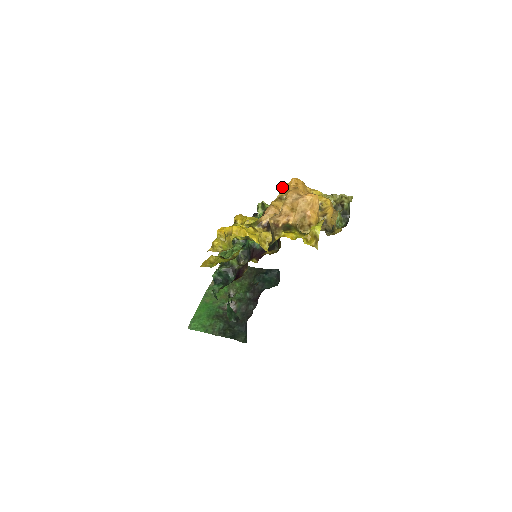
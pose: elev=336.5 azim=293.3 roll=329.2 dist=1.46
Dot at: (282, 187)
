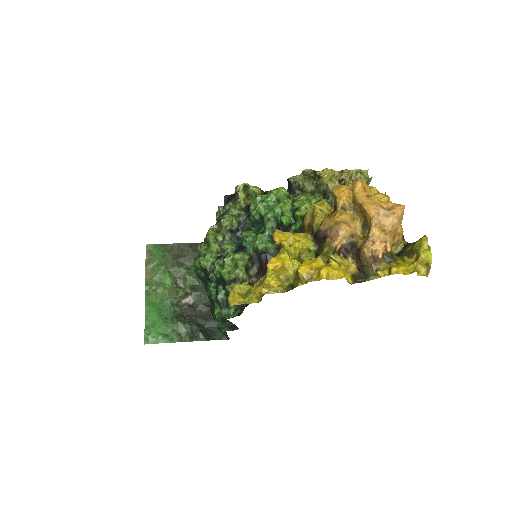
Dot at: (341, 192)
